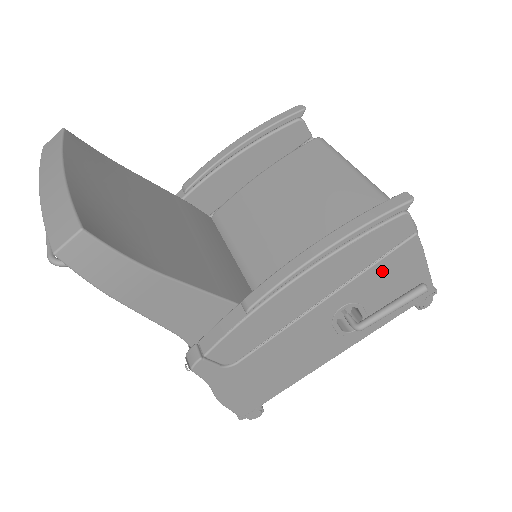
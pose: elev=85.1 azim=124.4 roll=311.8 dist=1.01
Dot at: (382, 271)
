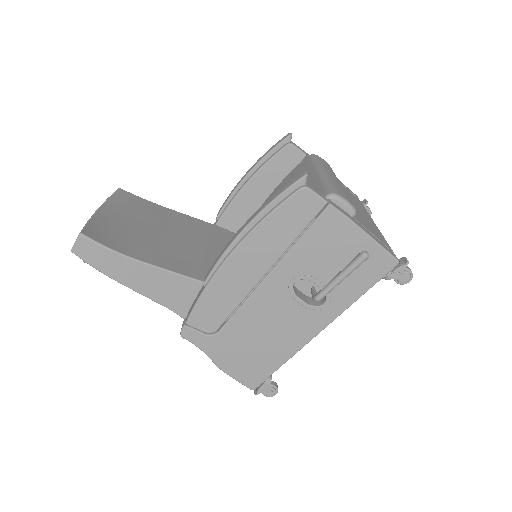
Dot at: (315, 243)
